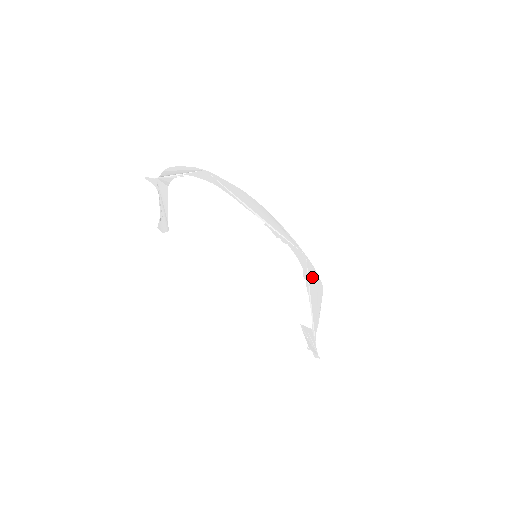
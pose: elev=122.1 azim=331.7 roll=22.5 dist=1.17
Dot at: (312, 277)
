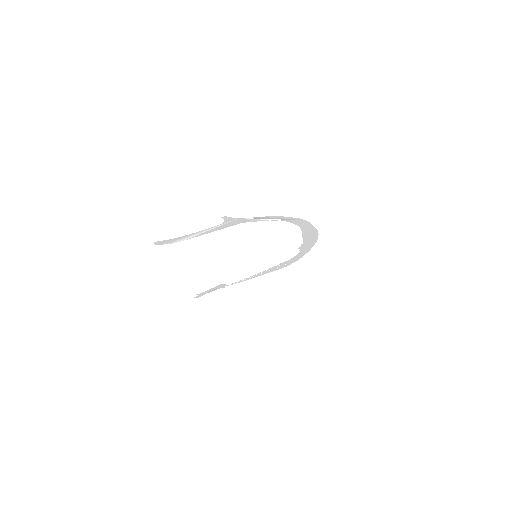
Dot at: (288, 263)
